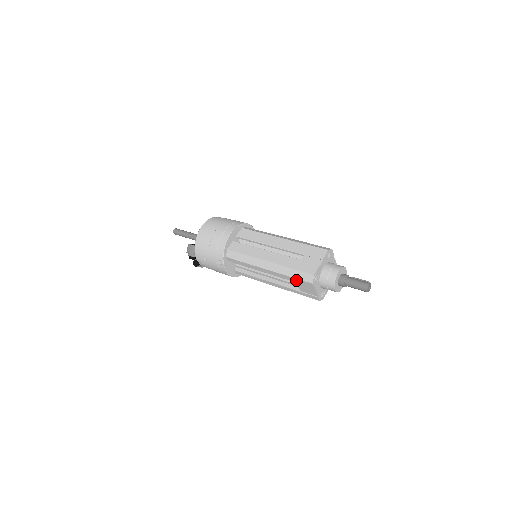
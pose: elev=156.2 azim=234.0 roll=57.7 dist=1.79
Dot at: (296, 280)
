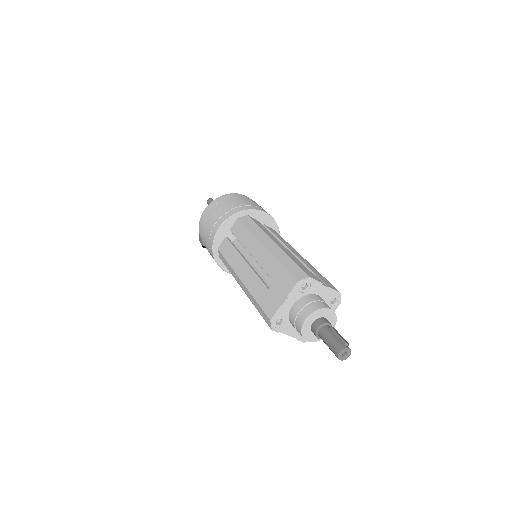
Dot at: occluded
